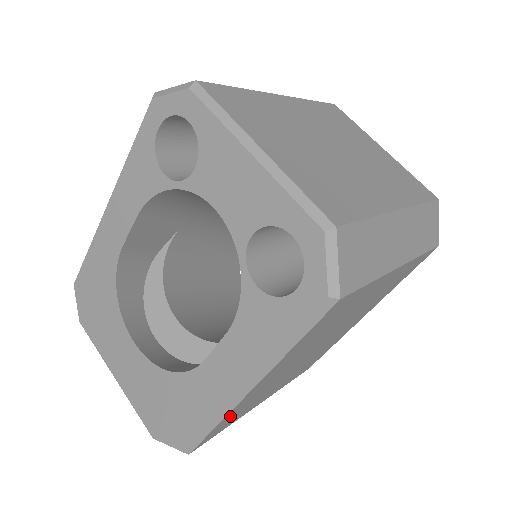
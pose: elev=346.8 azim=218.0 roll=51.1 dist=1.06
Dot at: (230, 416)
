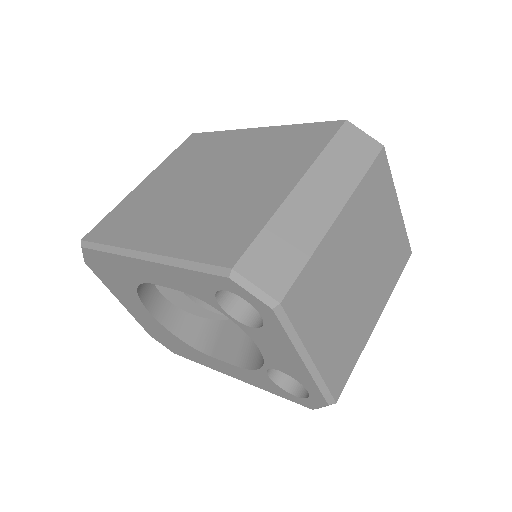
Dot at: occluded
